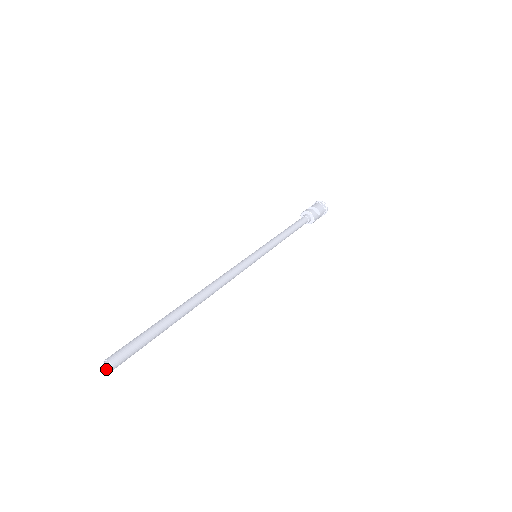
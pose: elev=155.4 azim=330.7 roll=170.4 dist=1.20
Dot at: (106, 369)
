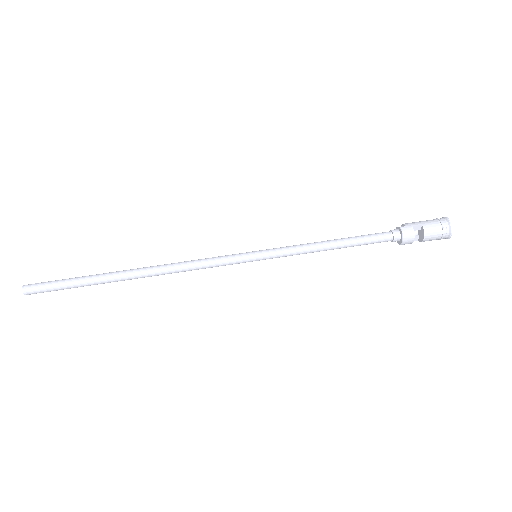
Dot at: (25, 286)
